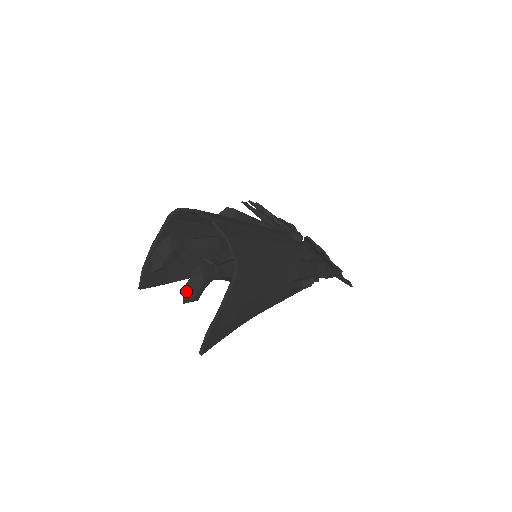
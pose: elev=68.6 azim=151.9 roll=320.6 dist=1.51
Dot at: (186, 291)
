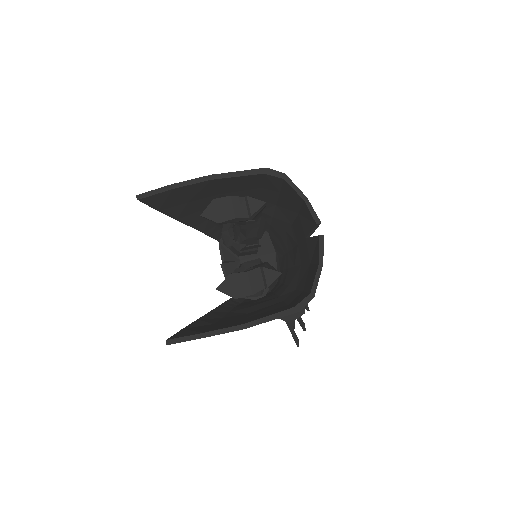
Dot at: (233, 280)
